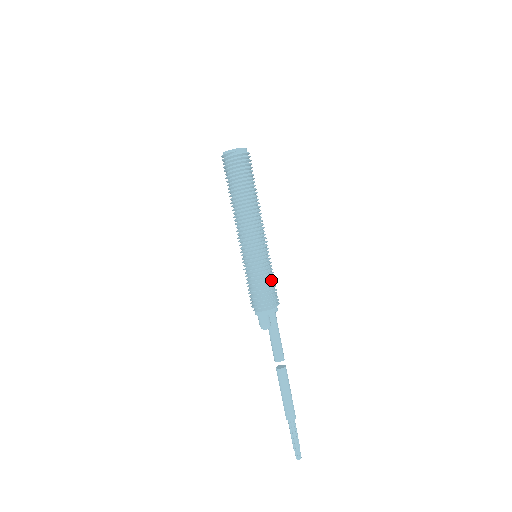
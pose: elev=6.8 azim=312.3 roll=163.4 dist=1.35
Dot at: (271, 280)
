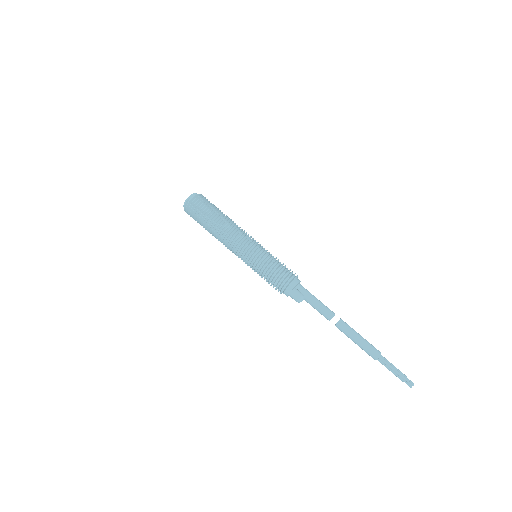
Dot at: (278, 263)
